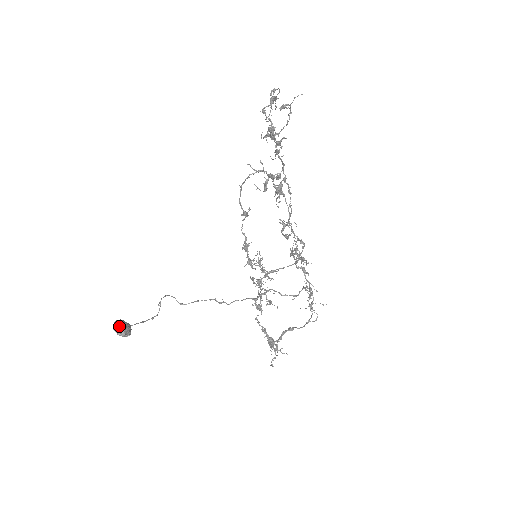
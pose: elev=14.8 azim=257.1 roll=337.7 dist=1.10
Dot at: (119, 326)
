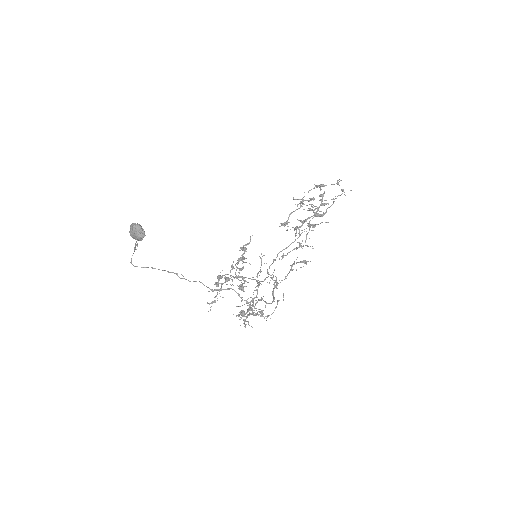
Dot at: occluded
